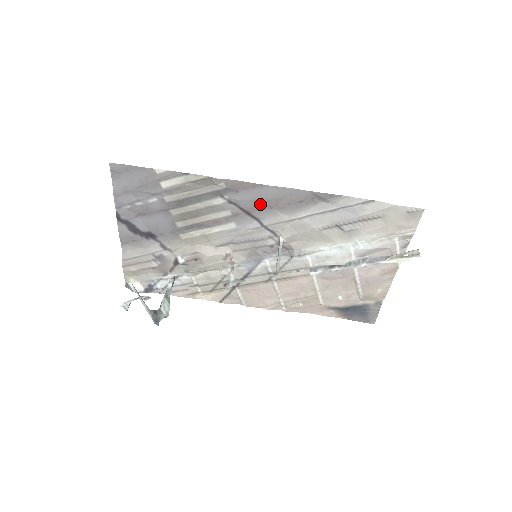
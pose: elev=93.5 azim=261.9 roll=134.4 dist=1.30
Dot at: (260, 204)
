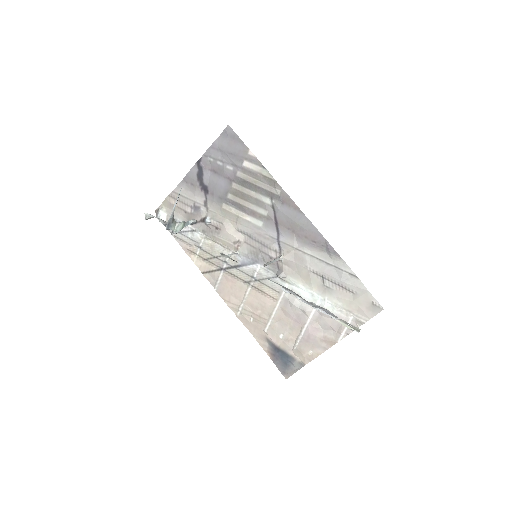
Dot at: (289, 223)
